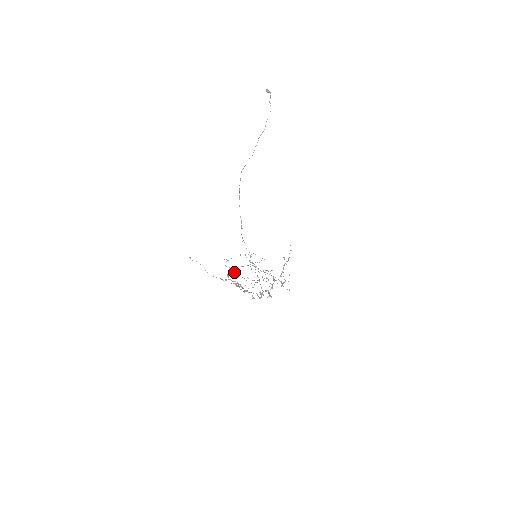
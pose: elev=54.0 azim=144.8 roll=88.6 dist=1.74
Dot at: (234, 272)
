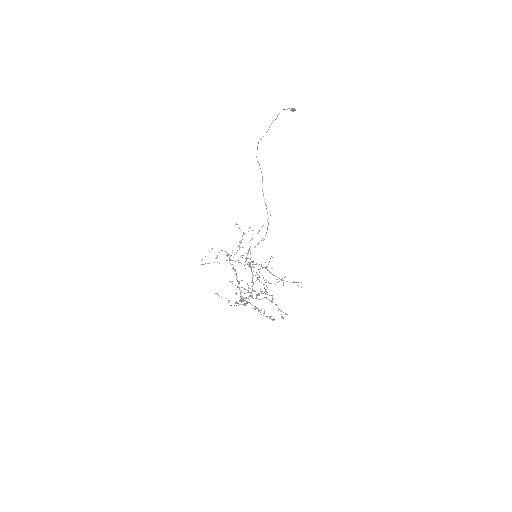
Dot at: occluded
